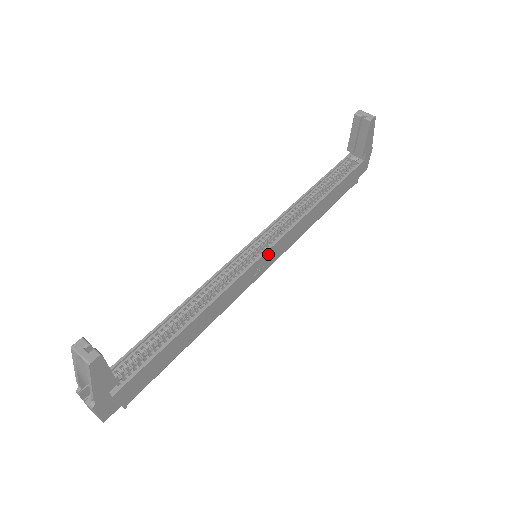
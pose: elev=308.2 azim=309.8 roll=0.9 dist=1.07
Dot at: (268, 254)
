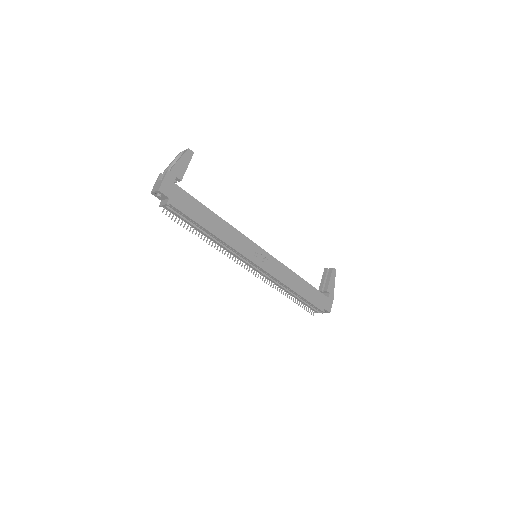
Dot at: (264, 254)
